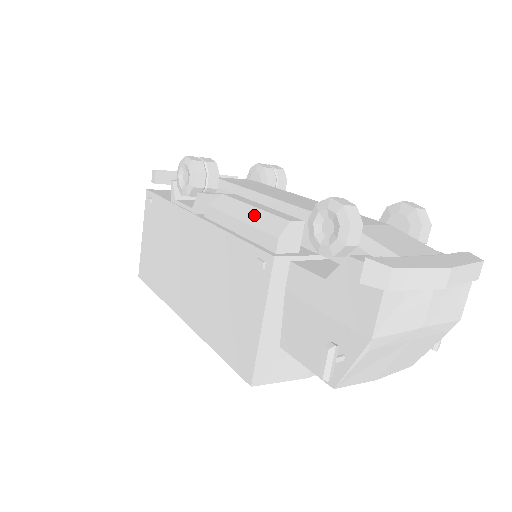
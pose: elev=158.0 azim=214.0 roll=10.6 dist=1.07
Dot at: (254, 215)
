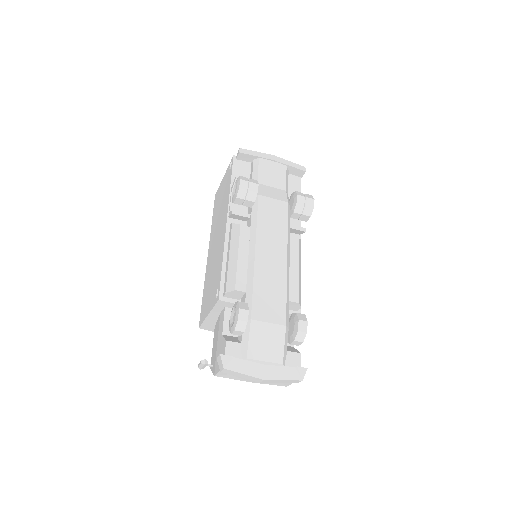
Dot at: (233, 263)
